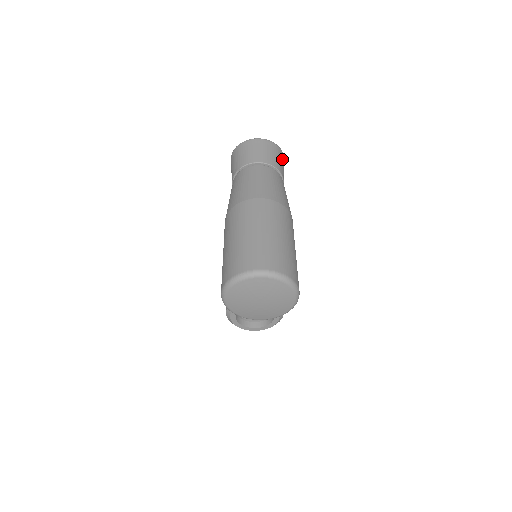
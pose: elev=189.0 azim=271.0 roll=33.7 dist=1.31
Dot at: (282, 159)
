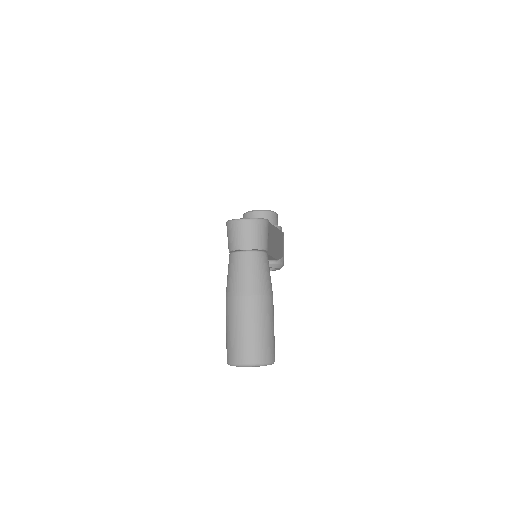
Dot at: (266, 230)
